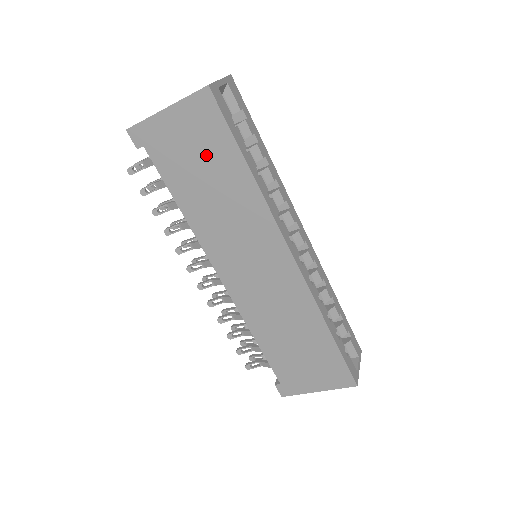
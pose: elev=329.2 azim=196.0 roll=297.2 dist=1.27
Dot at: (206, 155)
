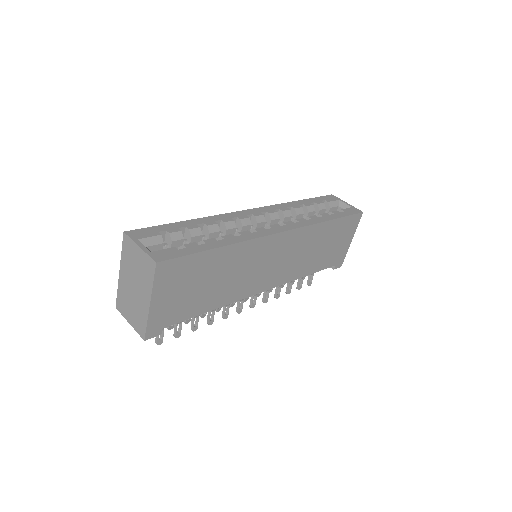
Dot at: (195, 279)
